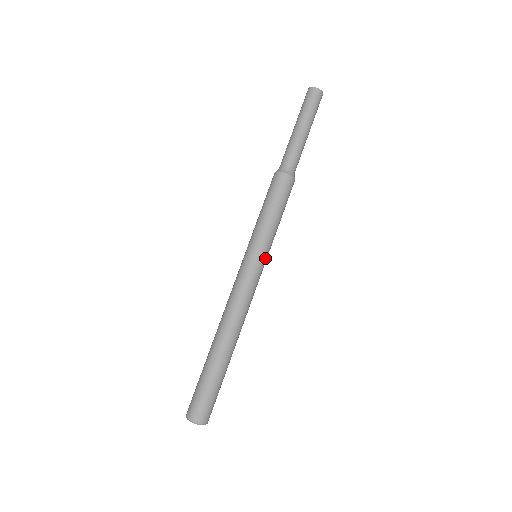
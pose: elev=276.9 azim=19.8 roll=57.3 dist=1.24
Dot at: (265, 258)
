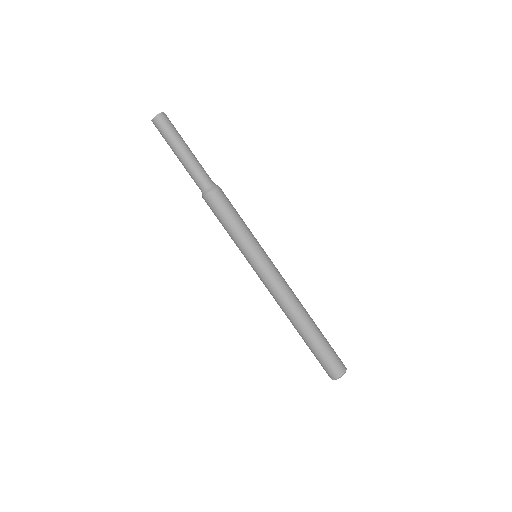
Dot at: (259, 255)
